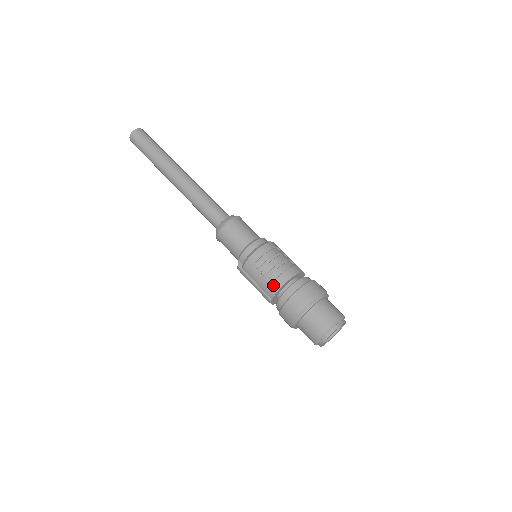
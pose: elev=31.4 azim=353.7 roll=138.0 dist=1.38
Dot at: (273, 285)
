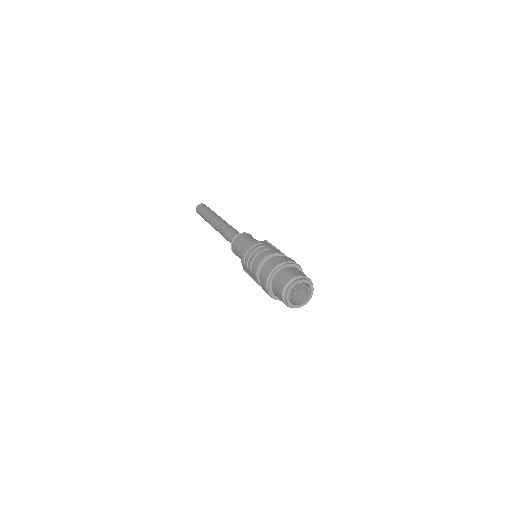
Dot at: (253, 273)
